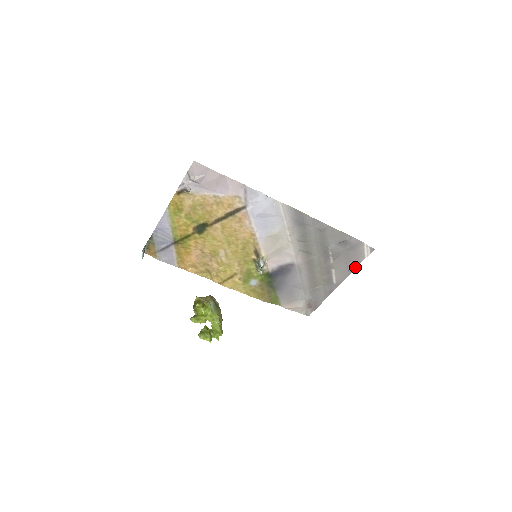
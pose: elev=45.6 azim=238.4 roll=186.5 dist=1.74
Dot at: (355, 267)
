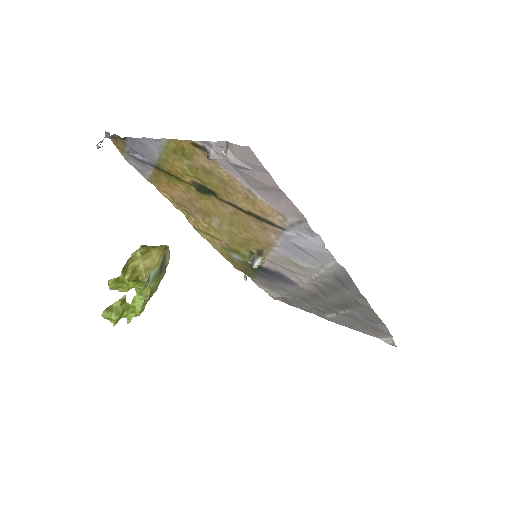
Dot at: (360, 331)
